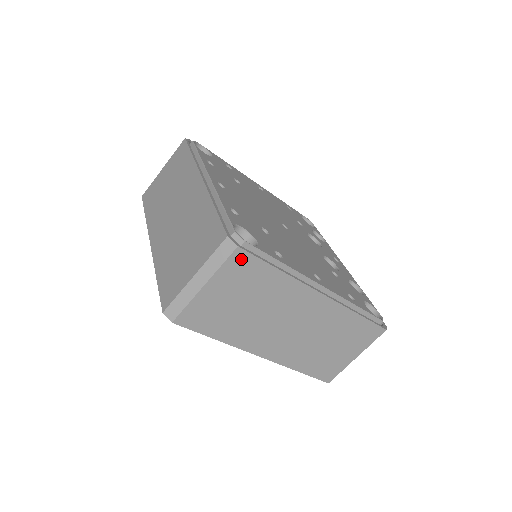
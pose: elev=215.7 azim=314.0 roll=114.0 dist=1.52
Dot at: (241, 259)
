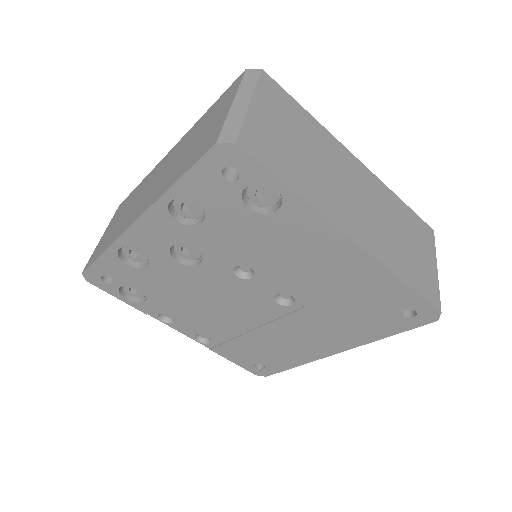
Dot at: (271, 85)
